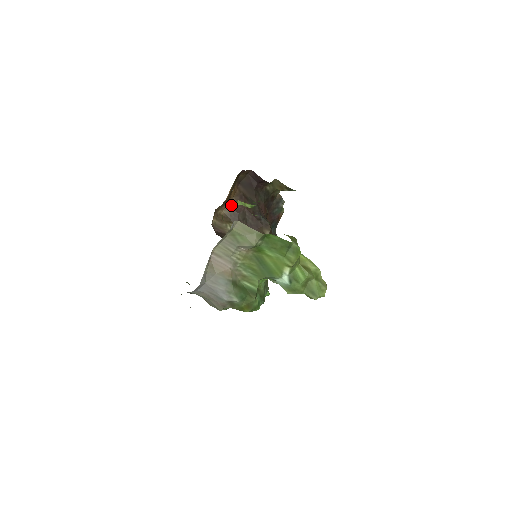
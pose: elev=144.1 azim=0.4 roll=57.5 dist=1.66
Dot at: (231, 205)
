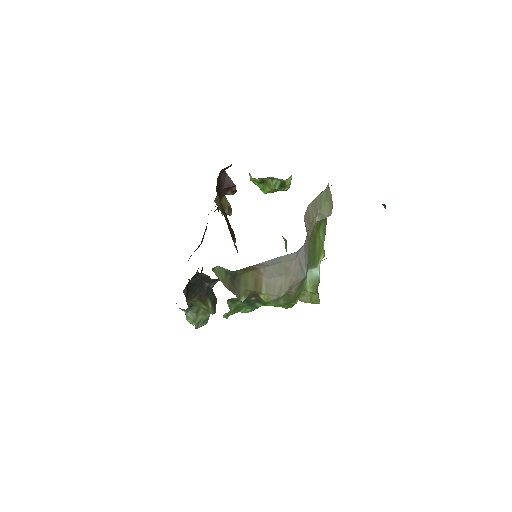
Dot at: (218, 198)
